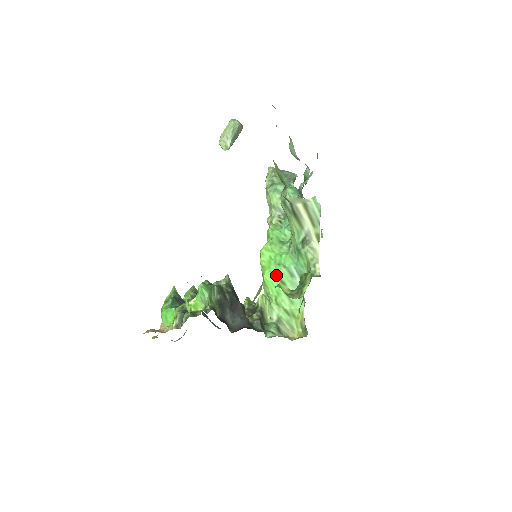
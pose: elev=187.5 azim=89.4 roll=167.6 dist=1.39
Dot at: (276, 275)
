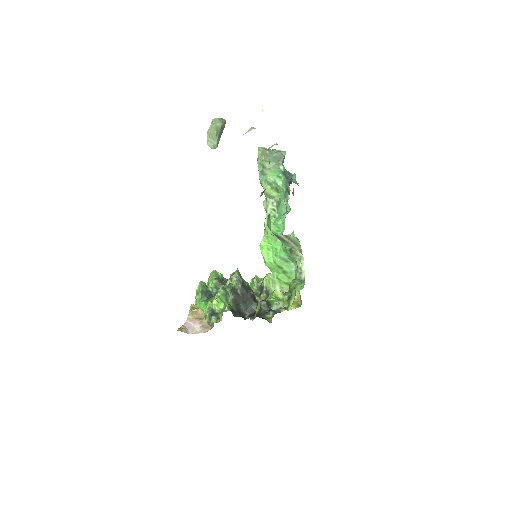
Dot at: (274, 264)
